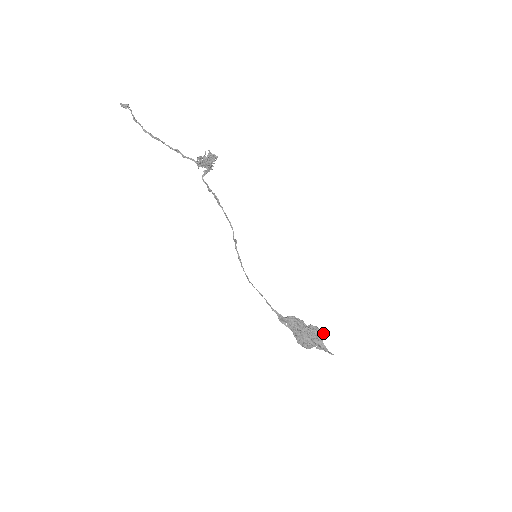
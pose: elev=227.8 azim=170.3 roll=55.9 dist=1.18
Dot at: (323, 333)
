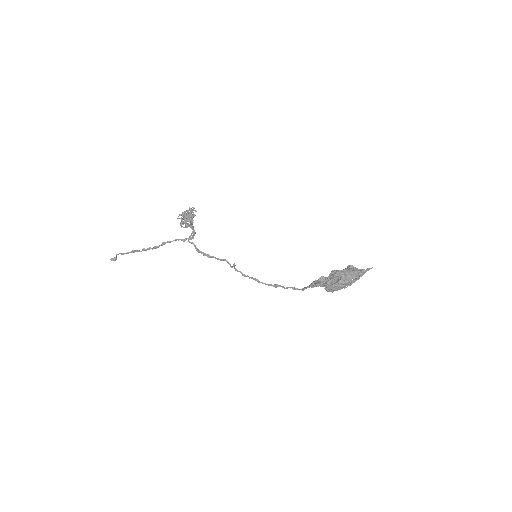
Dot at: occluded
